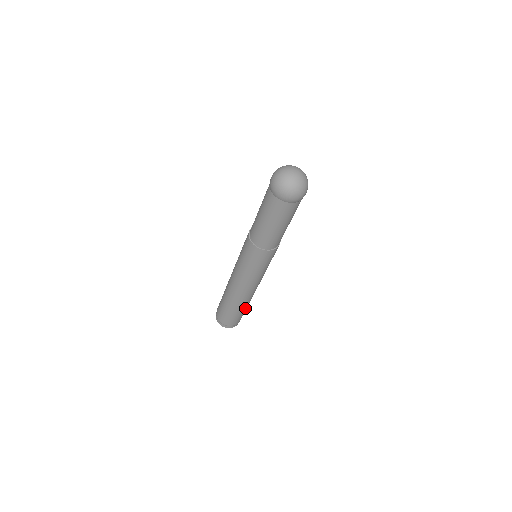
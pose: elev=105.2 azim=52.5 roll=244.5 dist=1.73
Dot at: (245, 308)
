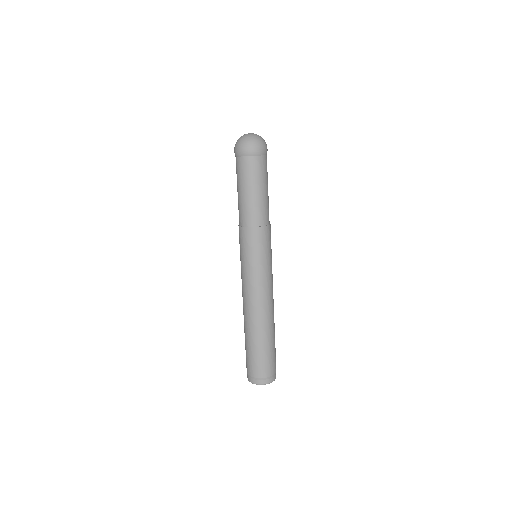
Dot at: (274, 337)
